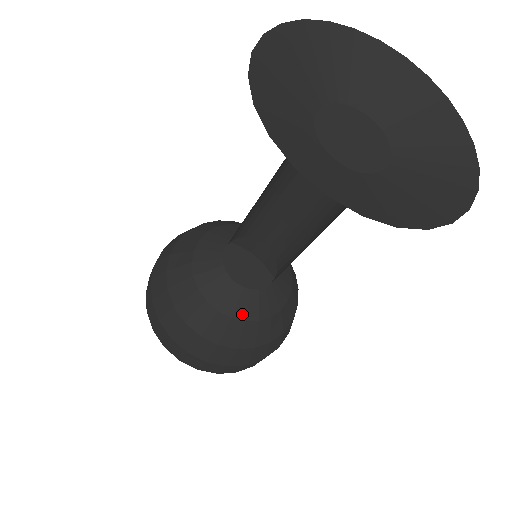
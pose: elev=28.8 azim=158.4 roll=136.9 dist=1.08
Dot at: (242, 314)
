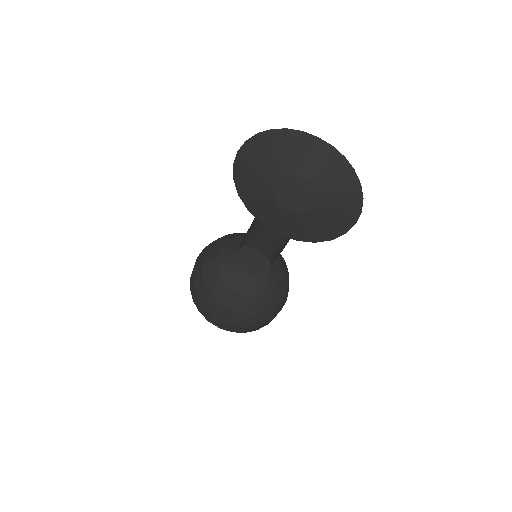
Dot at: (253, 293)
